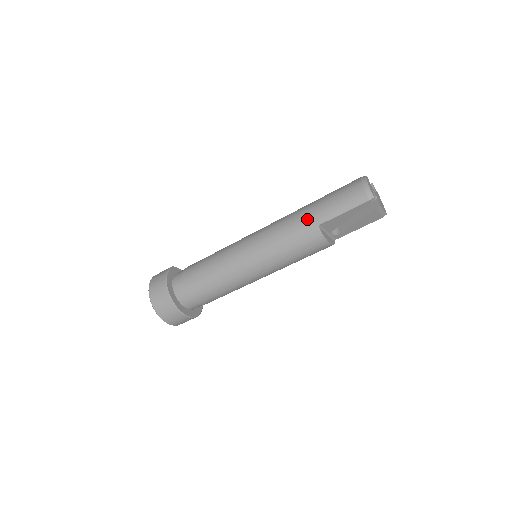
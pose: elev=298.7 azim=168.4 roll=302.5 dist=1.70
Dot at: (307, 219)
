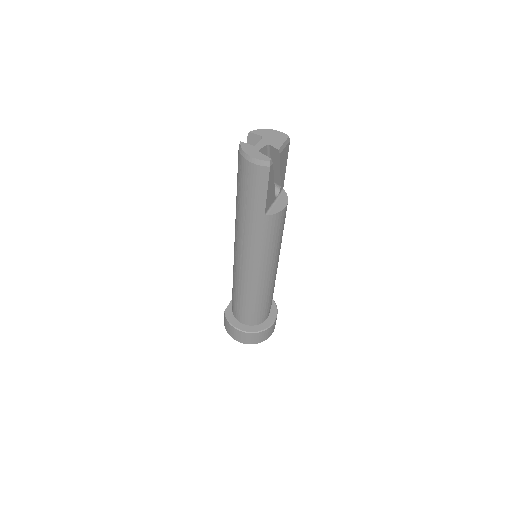
Dot at: (252, 220)
